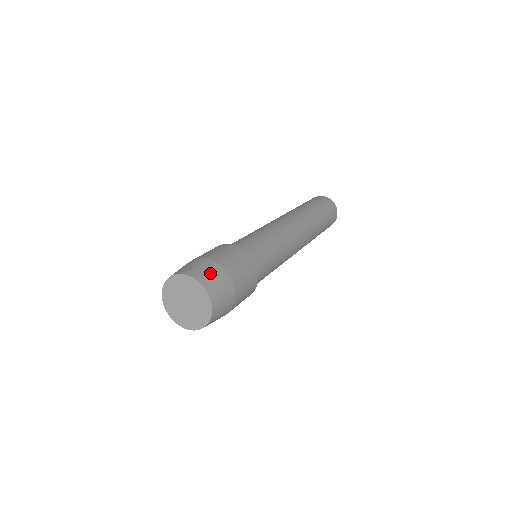
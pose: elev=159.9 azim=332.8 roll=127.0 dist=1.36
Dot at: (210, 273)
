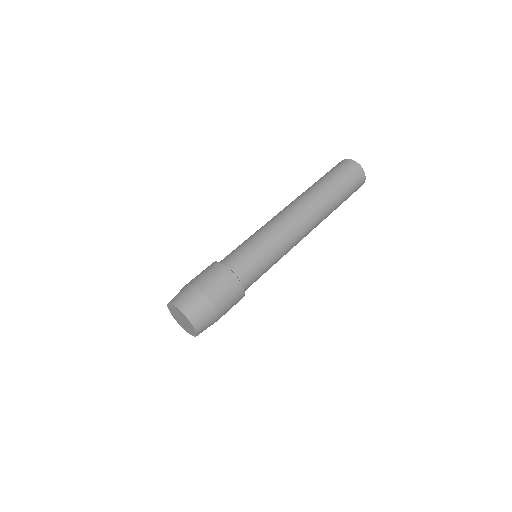
Dot at: (193, 303)
